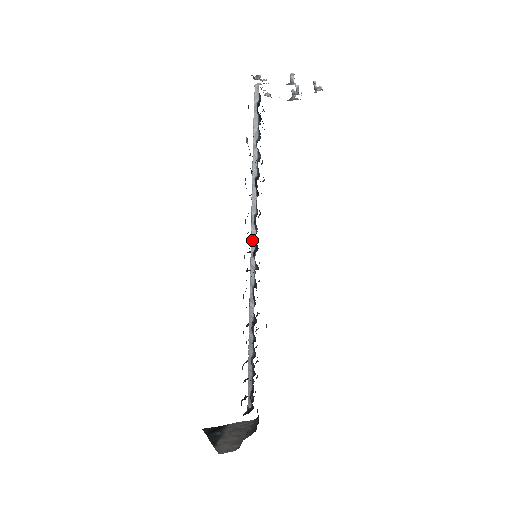
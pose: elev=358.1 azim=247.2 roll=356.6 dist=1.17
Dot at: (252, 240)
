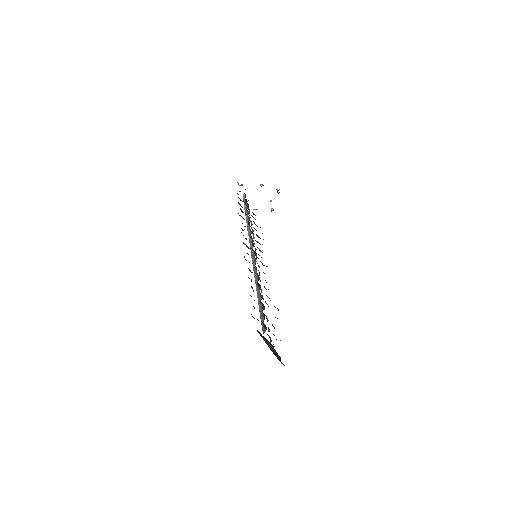
Dot at: (250, 245)
